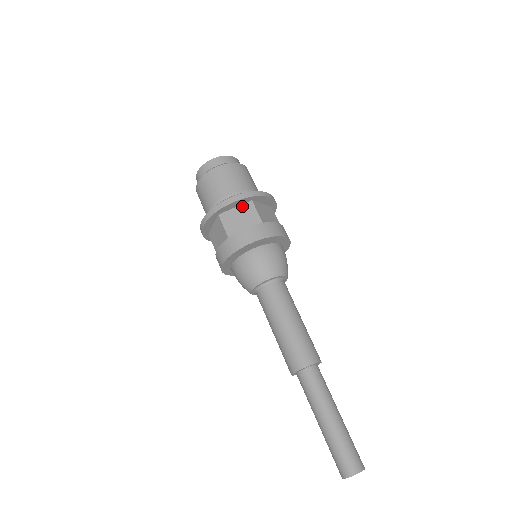
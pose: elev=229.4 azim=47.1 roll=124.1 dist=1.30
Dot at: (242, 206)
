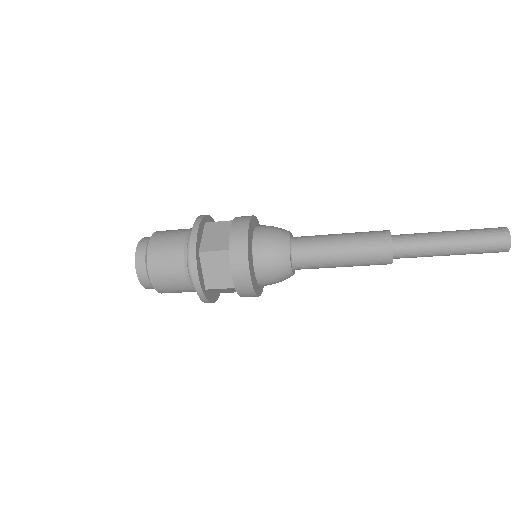
Dot at: (203, 264)
